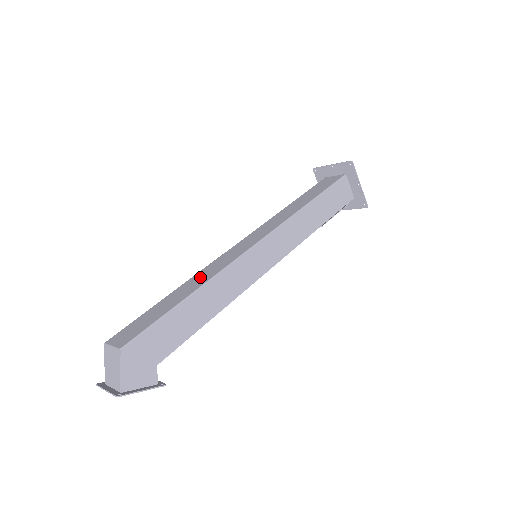
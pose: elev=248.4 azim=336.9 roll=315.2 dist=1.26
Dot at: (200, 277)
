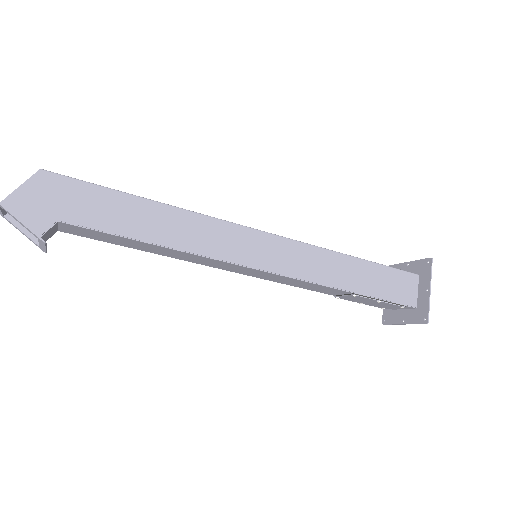
Dot at: occluded
